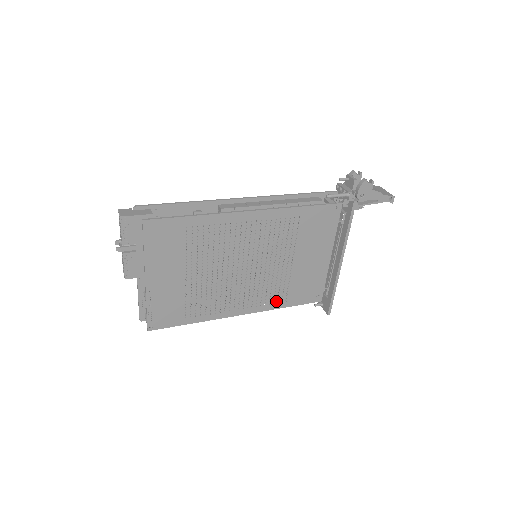
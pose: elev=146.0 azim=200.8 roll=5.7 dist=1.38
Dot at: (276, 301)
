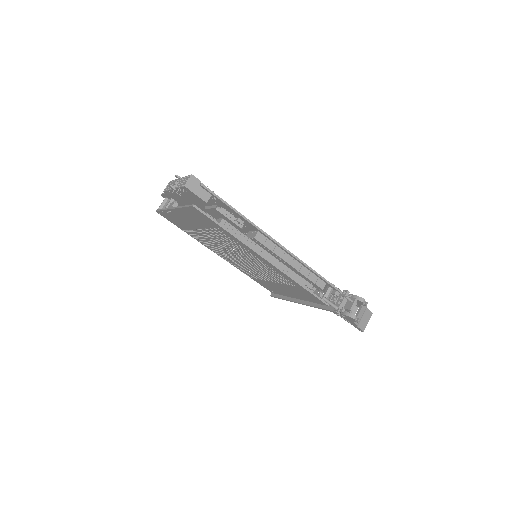
Dot at: occluded
